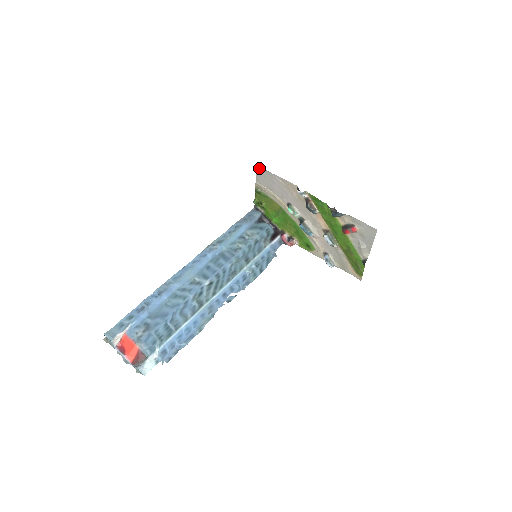
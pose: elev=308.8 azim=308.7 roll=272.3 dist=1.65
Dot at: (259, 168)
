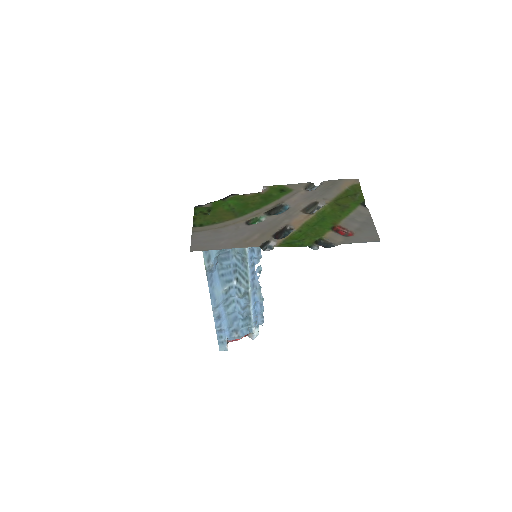
Dot at: (195, 250)
